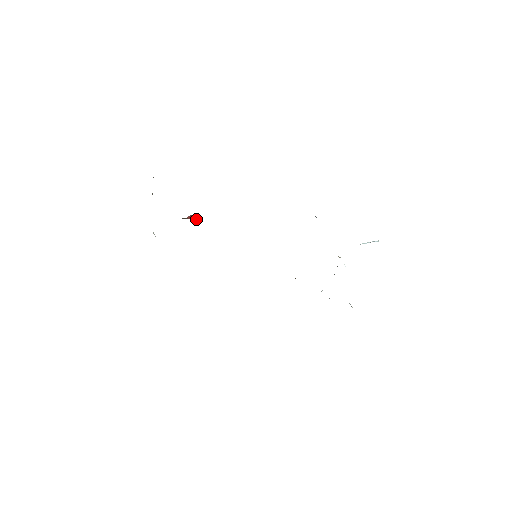
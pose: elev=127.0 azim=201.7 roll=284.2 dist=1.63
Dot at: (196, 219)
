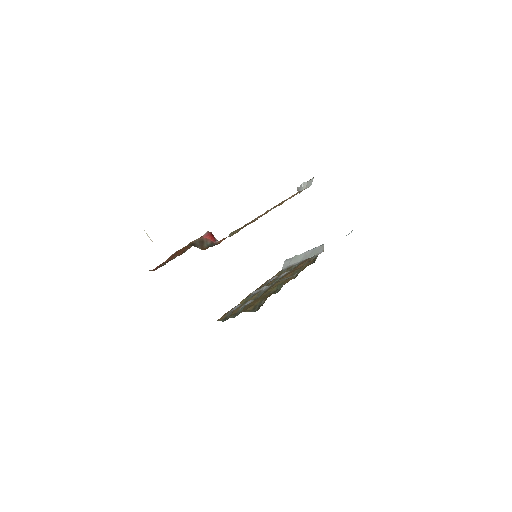
Dot at: (216, 241)
